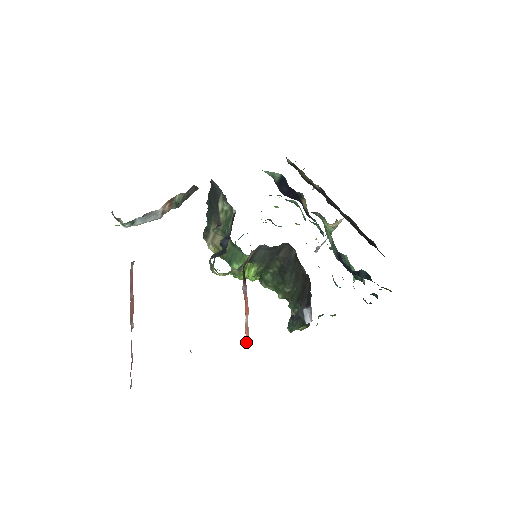
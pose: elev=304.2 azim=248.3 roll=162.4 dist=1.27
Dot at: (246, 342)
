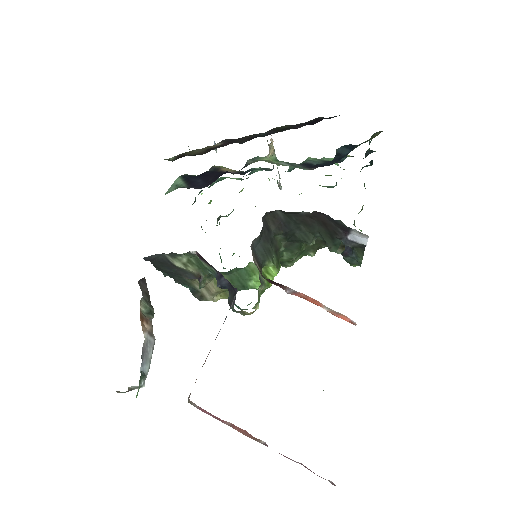
Dot at: (351, 323)
